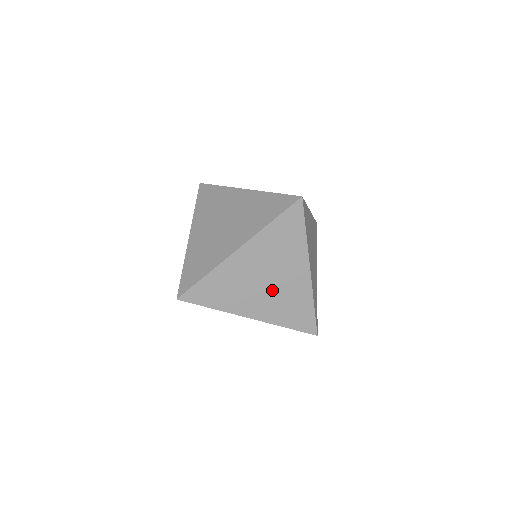
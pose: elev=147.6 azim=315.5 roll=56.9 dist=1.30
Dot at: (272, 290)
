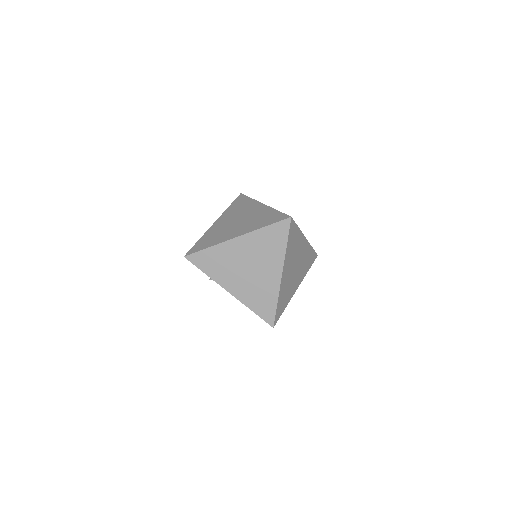
Dot at: (250, 277)
